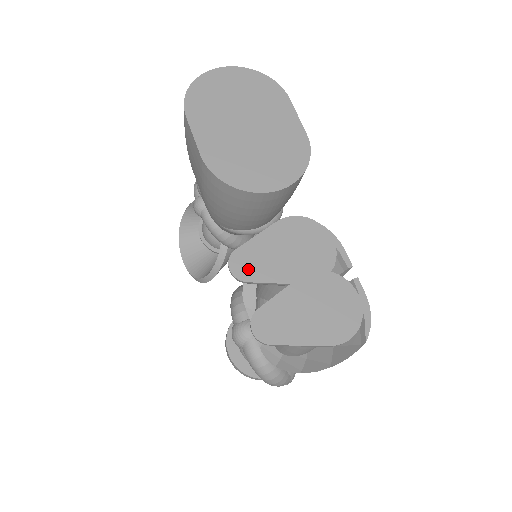
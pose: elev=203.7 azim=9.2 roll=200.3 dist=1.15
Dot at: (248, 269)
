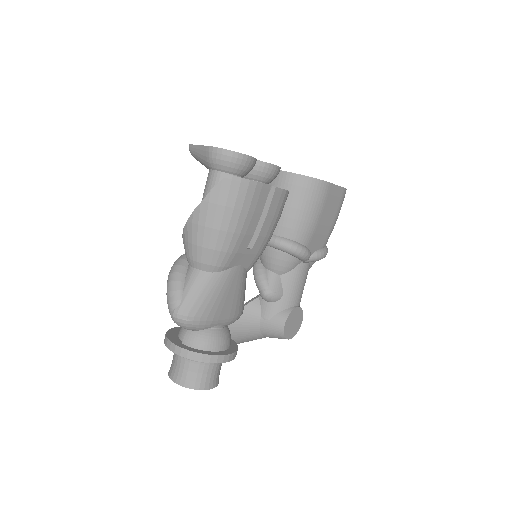
Dot at: occluded
